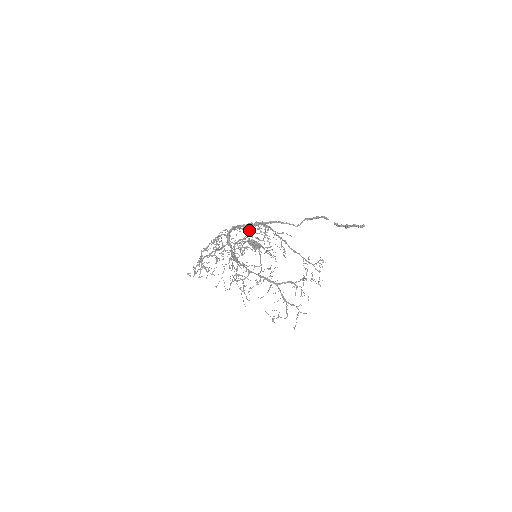
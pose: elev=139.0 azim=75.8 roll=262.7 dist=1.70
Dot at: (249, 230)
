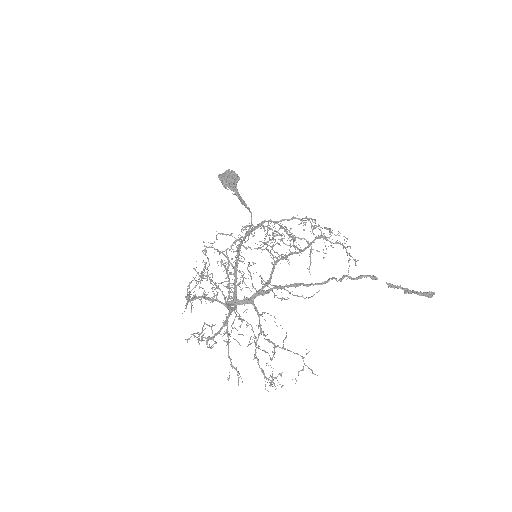
Dot at: occluded
